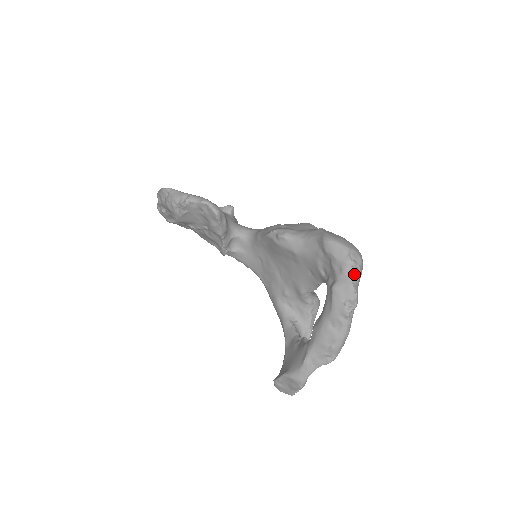
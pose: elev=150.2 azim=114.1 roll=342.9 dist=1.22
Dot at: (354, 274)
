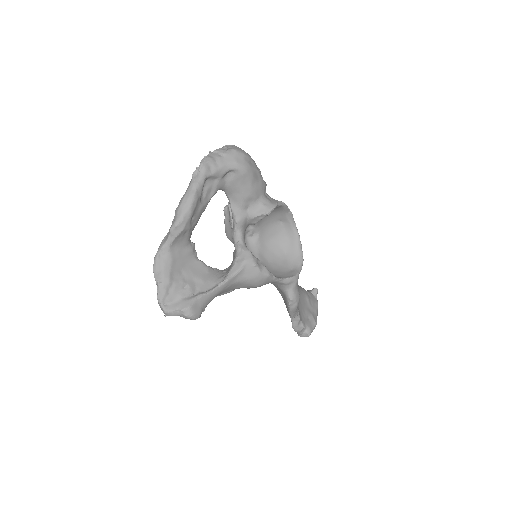
Dot at: (217, 150)
